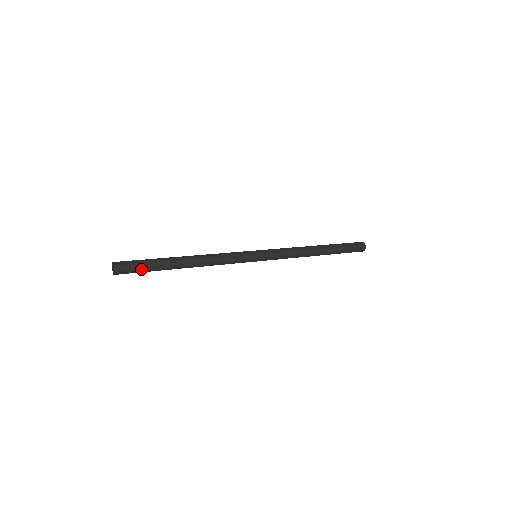
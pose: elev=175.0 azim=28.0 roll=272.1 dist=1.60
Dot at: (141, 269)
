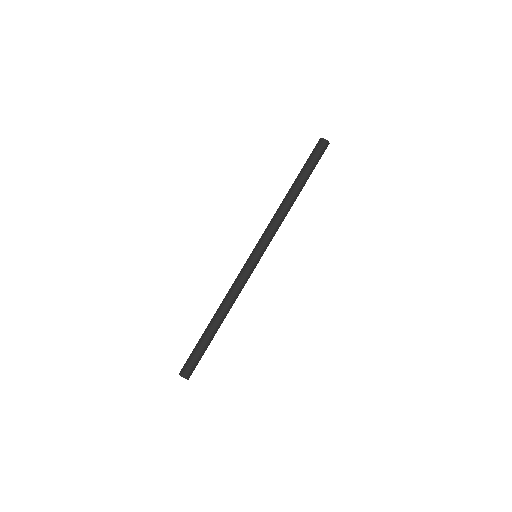
Dot at: (195, 357)
